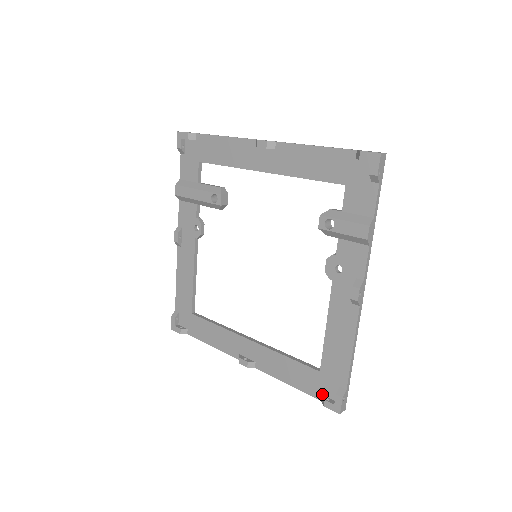
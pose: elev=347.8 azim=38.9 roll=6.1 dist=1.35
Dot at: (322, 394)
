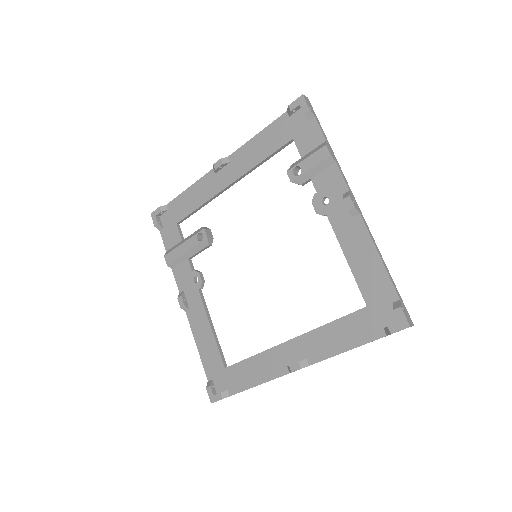
Dot at: (383, 327)
